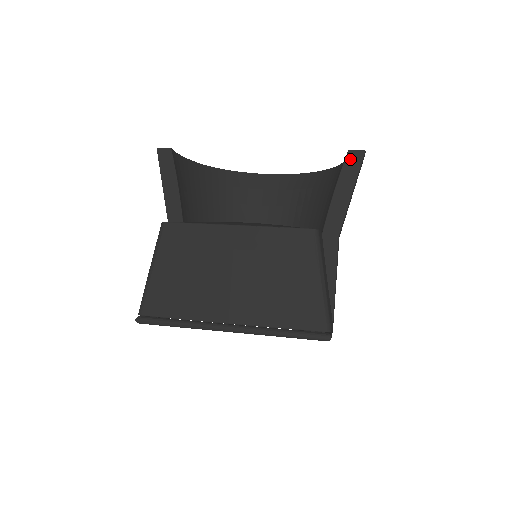
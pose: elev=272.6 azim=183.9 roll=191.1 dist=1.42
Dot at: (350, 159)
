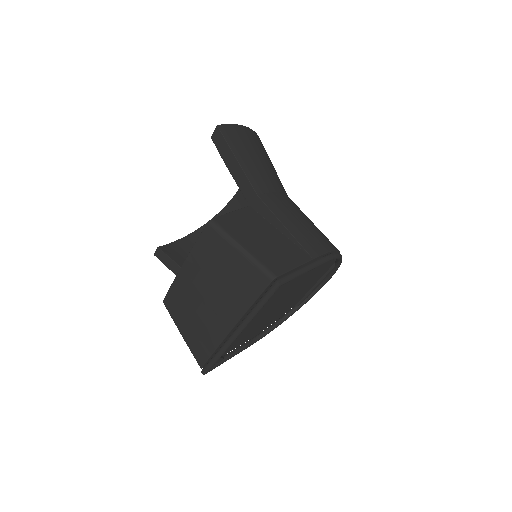
Dot at: (216, 141)
